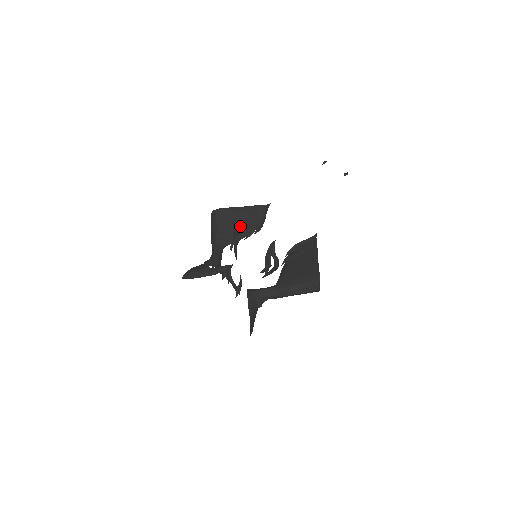
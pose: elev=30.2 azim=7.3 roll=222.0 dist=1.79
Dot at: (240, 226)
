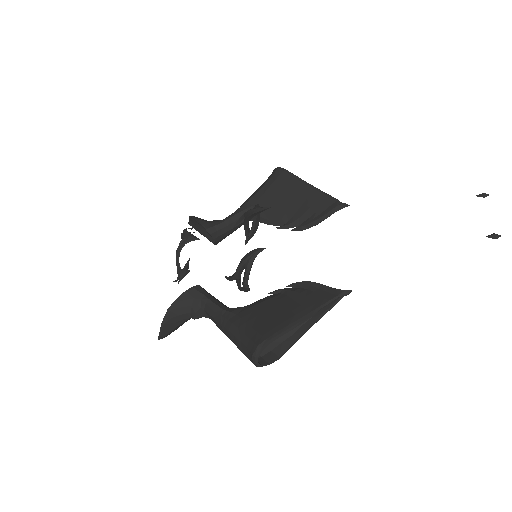
Dot at: (285, 207)
